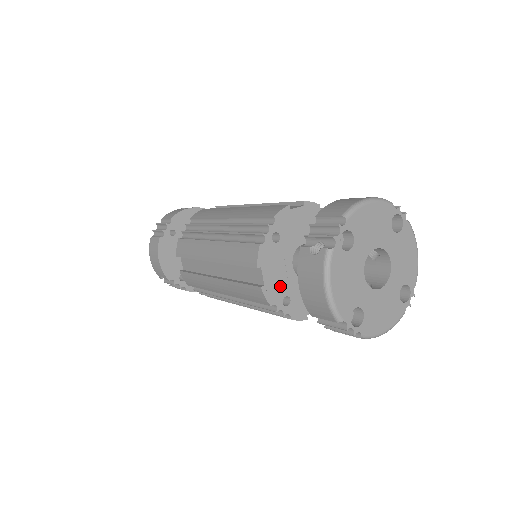
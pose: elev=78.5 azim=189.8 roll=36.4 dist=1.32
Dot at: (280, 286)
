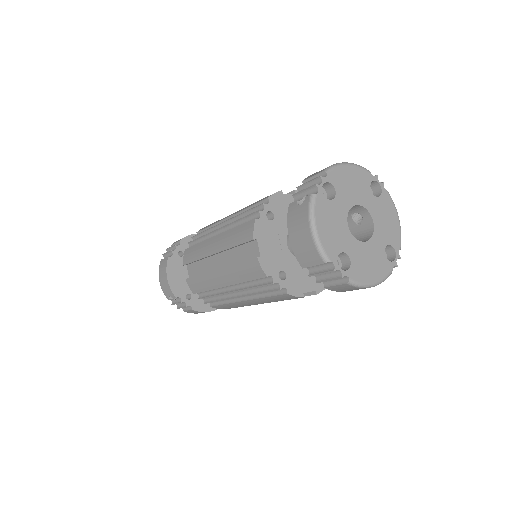
Dot at: (276, 260)
